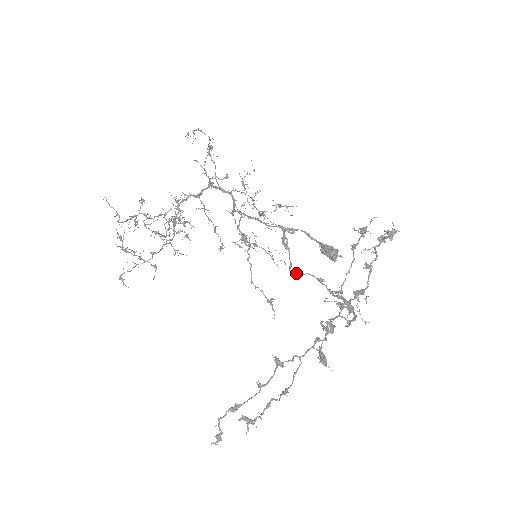
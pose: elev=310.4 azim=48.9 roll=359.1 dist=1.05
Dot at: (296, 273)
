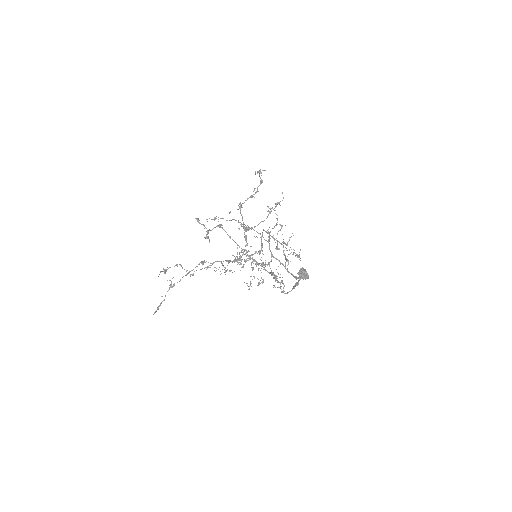
Dot at: (282, 292)
